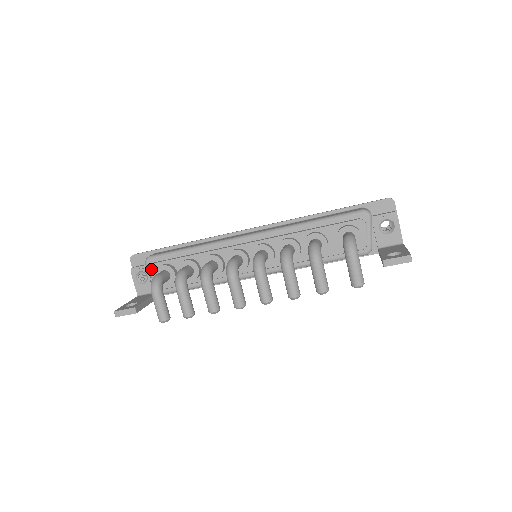
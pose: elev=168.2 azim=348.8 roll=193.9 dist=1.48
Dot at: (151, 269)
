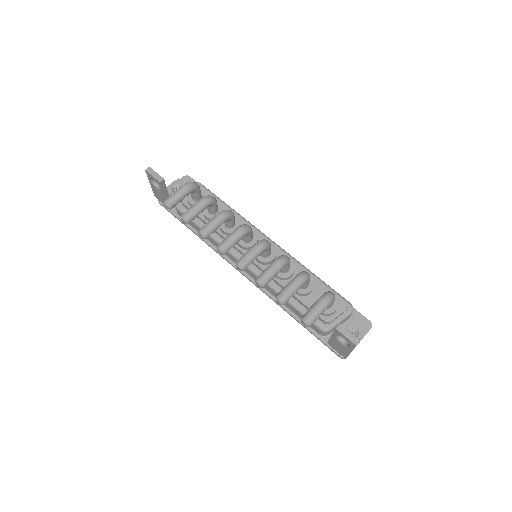
Dot at: occluded
